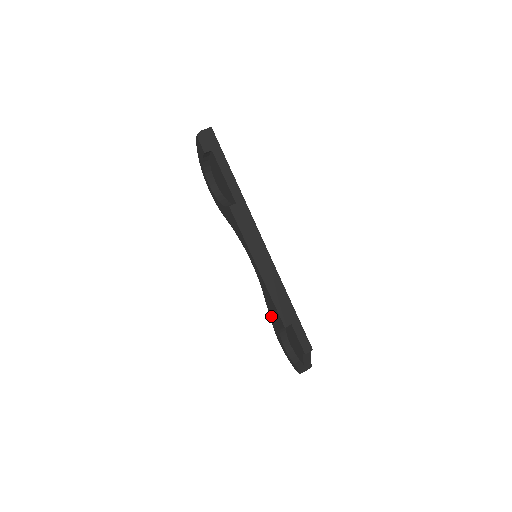
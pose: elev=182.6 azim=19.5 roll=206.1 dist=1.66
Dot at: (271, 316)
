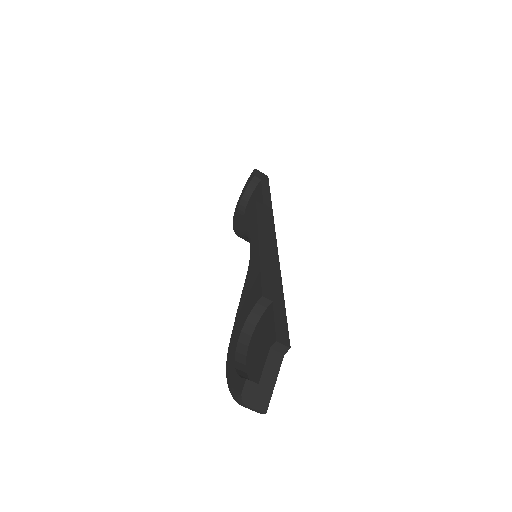
Dot at: (239, 311)
